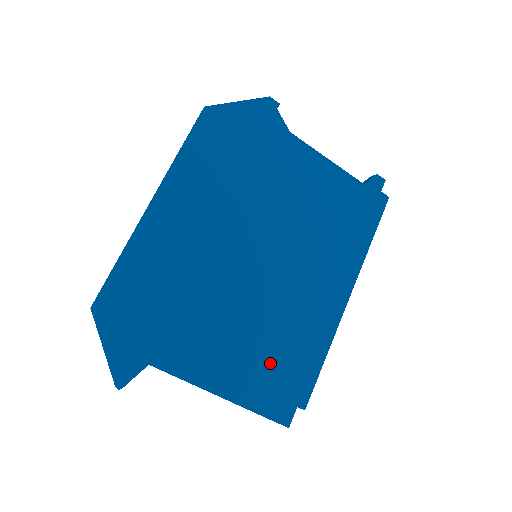
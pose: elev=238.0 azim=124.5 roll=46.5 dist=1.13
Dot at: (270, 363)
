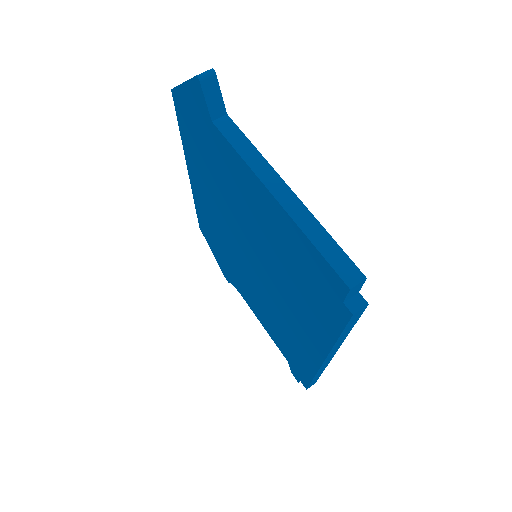
Dot at: occluded
